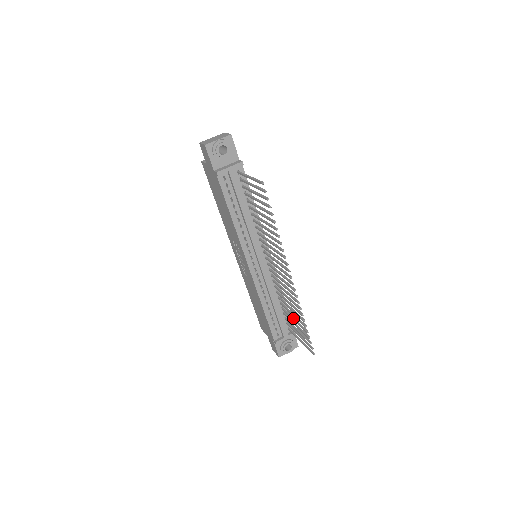
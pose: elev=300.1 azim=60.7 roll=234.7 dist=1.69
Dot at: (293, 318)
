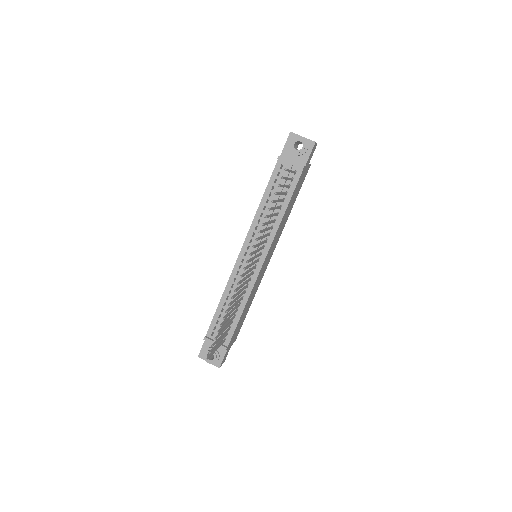
Dot at: (227, 322)
